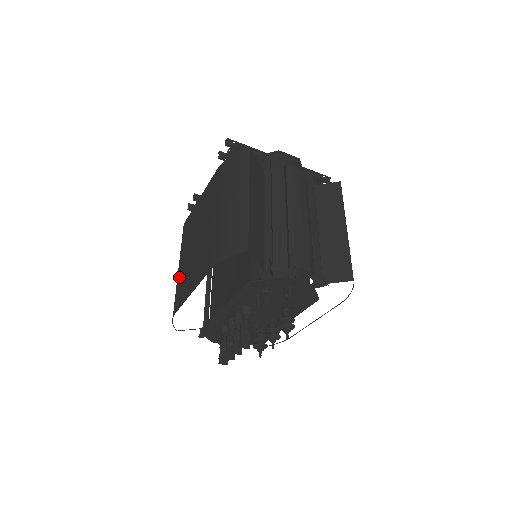
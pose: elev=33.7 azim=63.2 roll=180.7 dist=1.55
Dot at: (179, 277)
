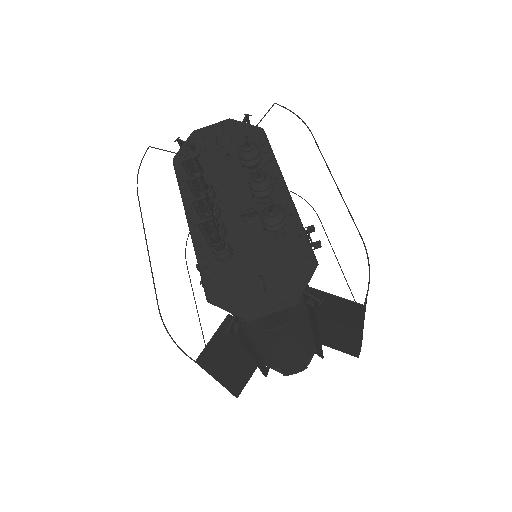
Dot at: occluded
